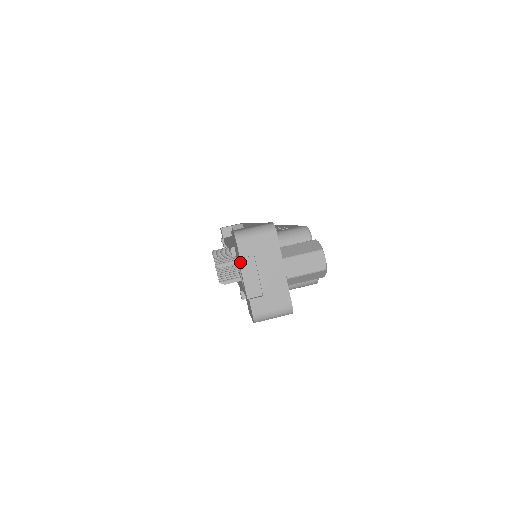
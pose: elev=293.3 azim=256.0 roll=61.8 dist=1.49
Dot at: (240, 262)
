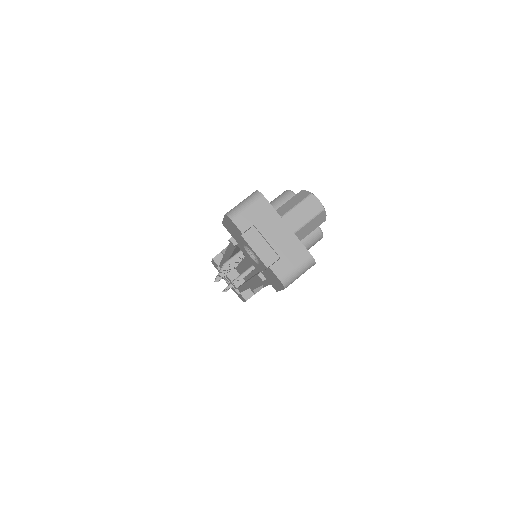
Dot at: (244, 237)
